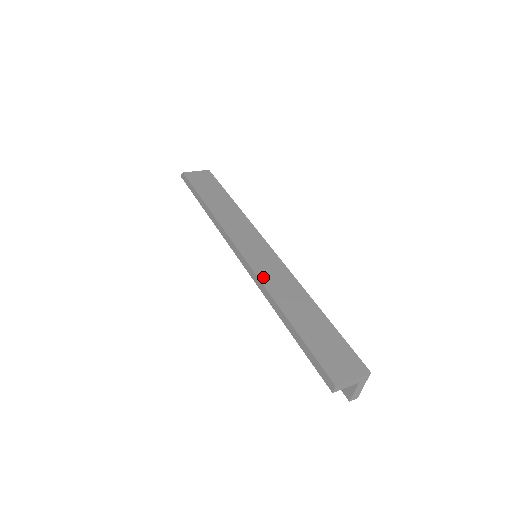
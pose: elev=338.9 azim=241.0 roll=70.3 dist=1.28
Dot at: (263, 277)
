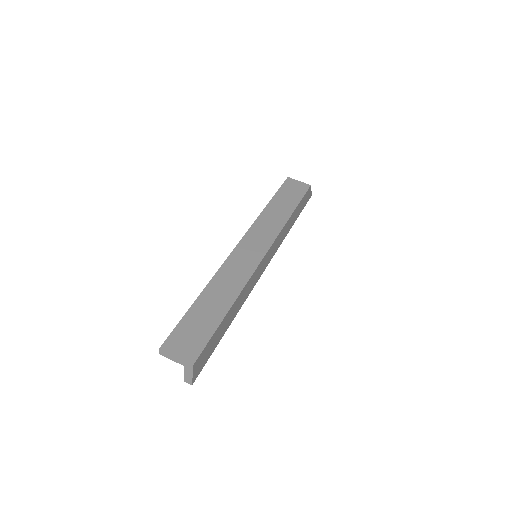
Dot at: (227, 265)
